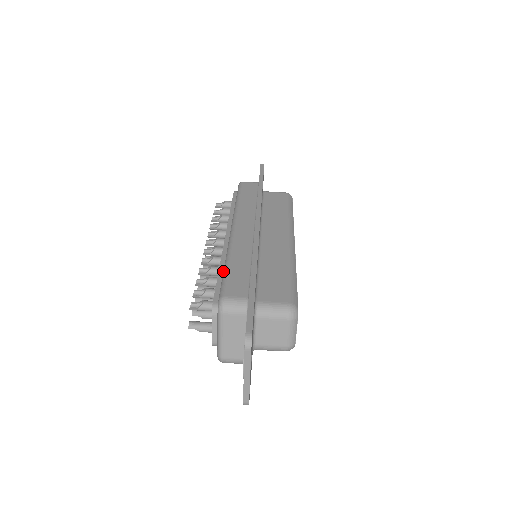
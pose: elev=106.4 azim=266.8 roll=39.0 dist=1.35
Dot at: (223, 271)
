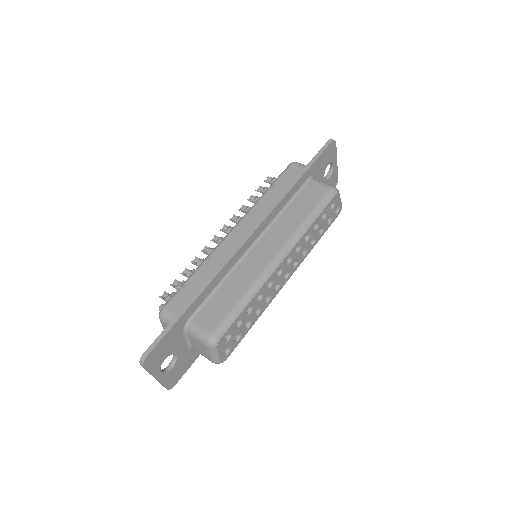
Dot at: (189, 277)
